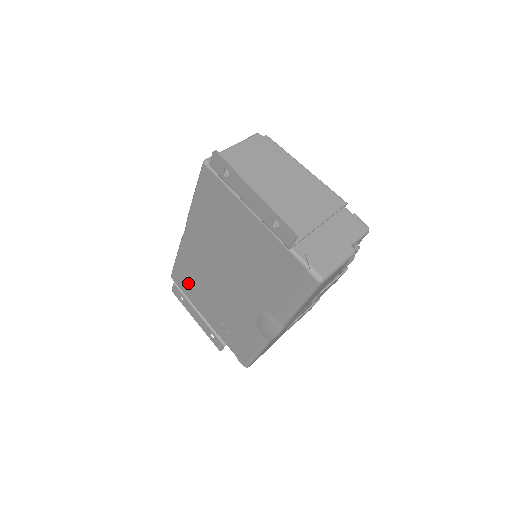
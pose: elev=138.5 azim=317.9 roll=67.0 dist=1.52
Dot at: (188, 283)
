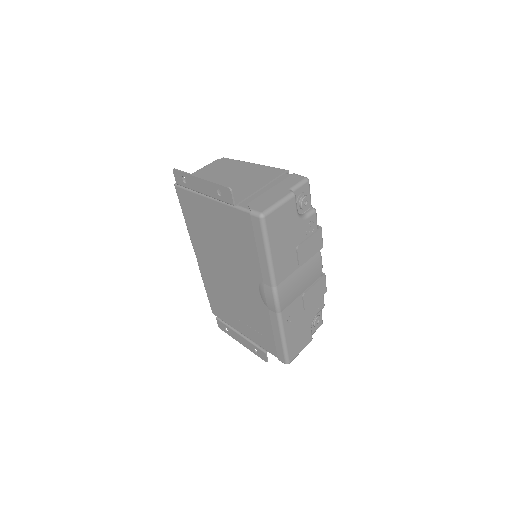
Dot at: (221, 308)
